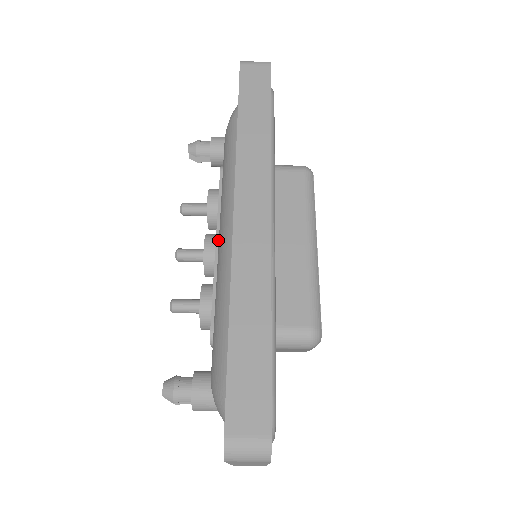
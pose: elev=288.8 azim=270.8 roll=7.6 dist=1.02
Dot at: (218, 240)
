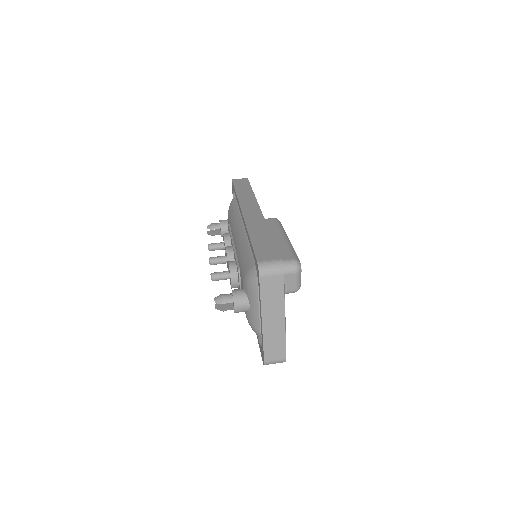
Dot at: (234, 243)
